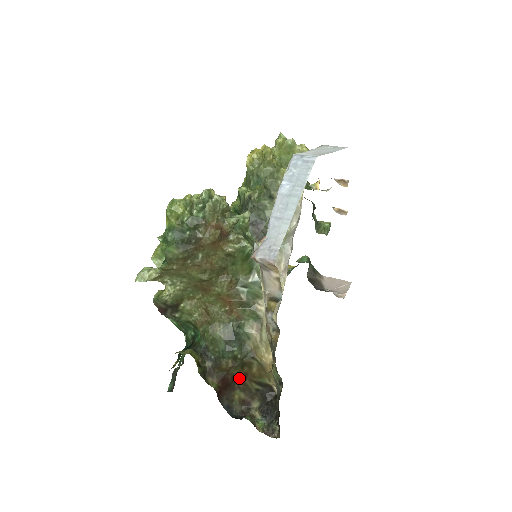
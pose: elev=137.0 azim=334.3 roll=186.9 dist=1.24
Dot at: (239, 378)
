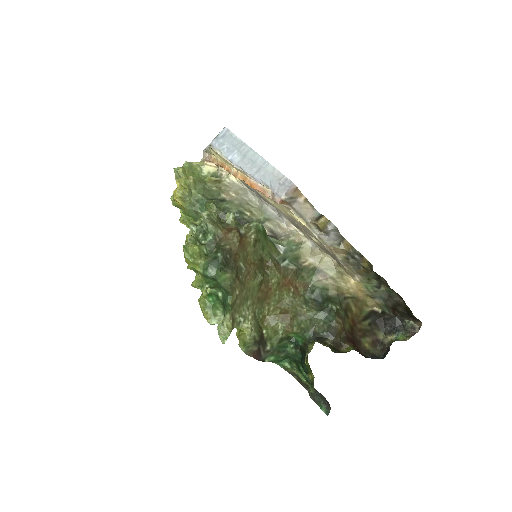
Dot at: (353, 330)
